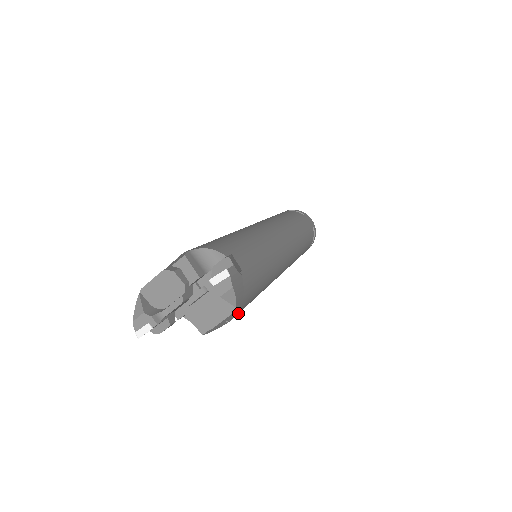
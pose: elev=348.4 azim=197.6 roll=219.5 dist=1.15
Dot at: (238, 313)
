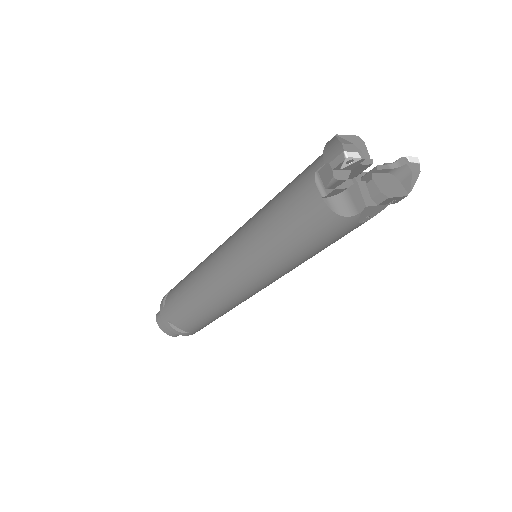
Dot at: (356, 227)
